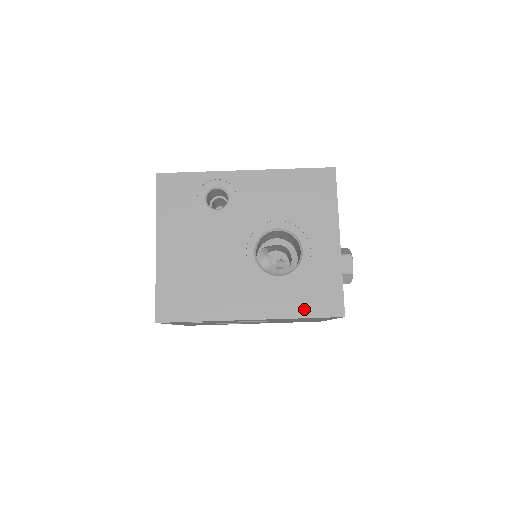
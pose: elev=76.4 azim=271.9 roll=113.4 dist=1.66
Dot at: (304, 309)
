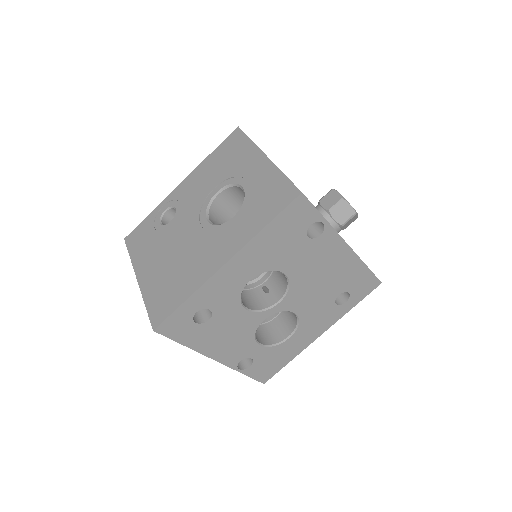
Dot at: (264, 218)
